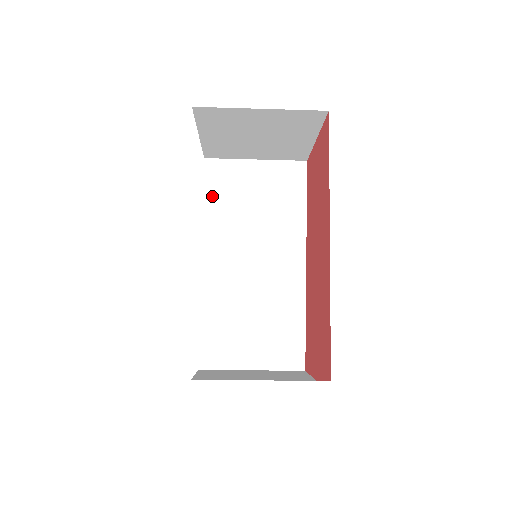
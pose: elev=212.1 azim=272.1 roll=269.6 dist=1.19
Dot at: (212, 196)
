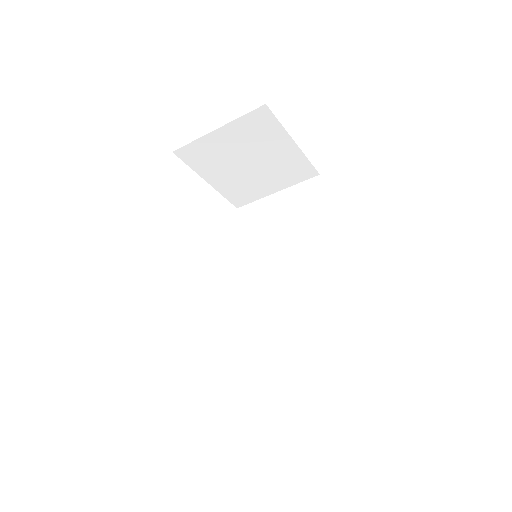
Dot at: (246, 235)
